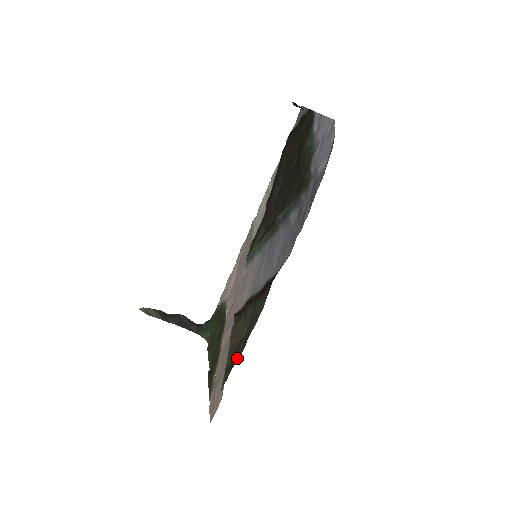
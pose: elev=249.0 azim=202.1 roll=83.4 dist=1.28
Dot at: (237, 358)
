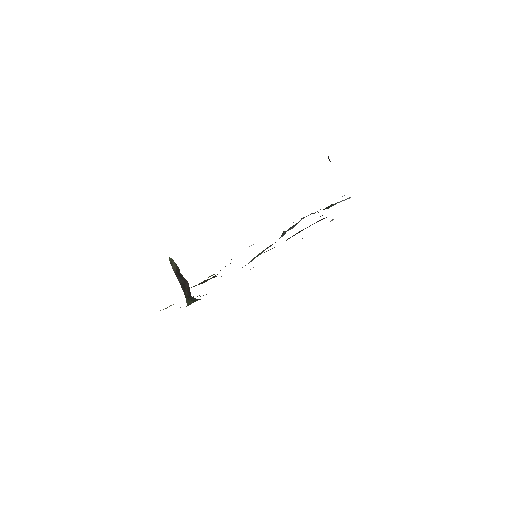
Dot at: occluded
